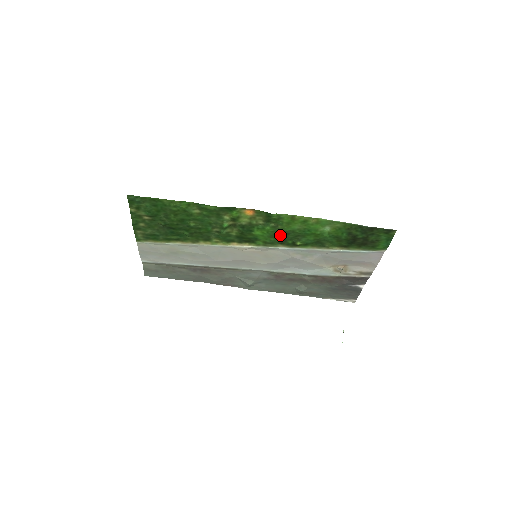
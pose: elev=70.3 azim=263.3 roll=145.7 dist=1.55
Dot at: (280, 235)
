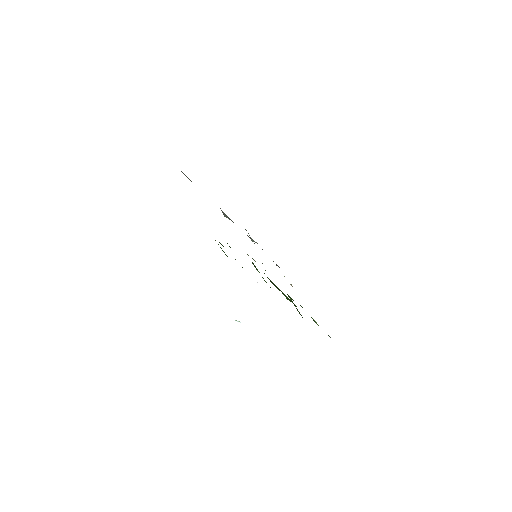
Dot at: occluded
